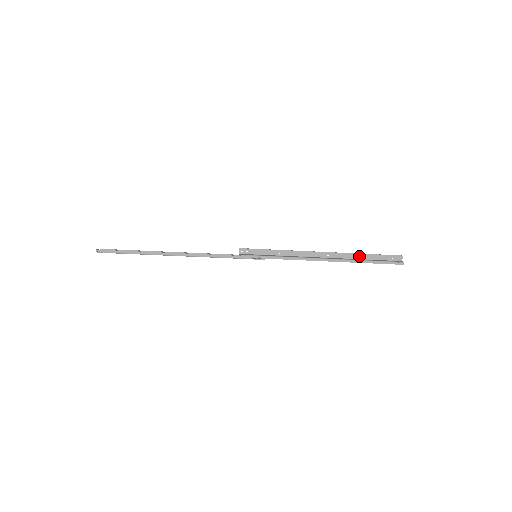
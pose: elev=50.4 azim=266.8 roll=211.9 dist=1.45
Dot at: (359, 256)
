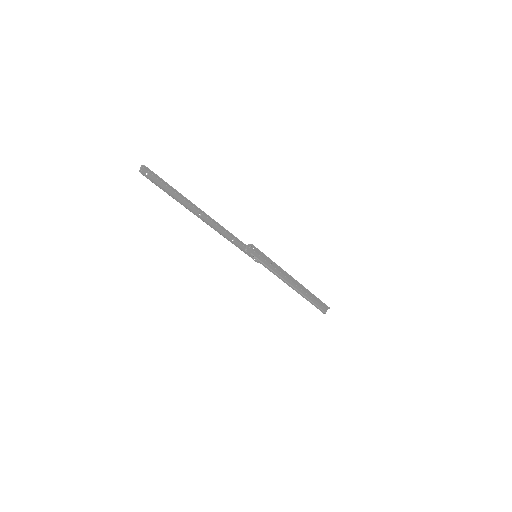
Dot at: (311, 294)
